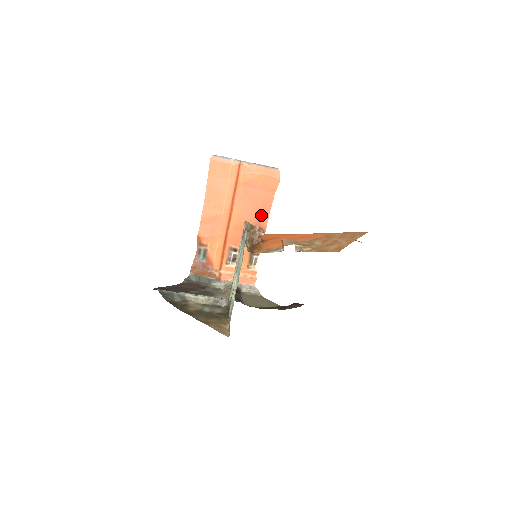
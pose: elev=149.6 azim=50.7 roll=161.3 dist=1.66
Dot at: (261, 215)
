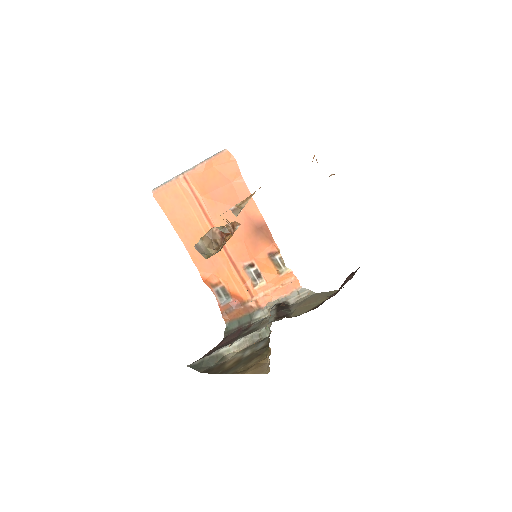
Dot at: (247, 209)
